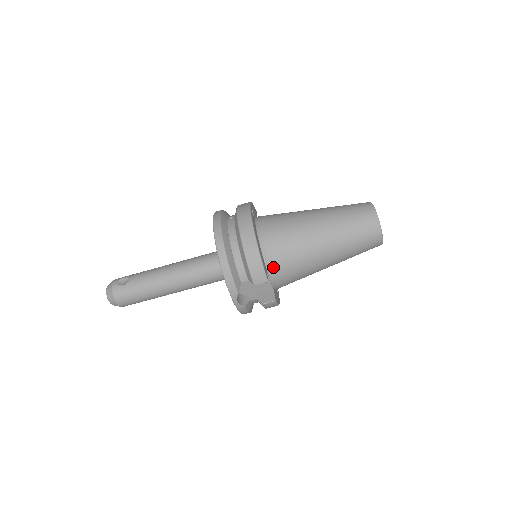
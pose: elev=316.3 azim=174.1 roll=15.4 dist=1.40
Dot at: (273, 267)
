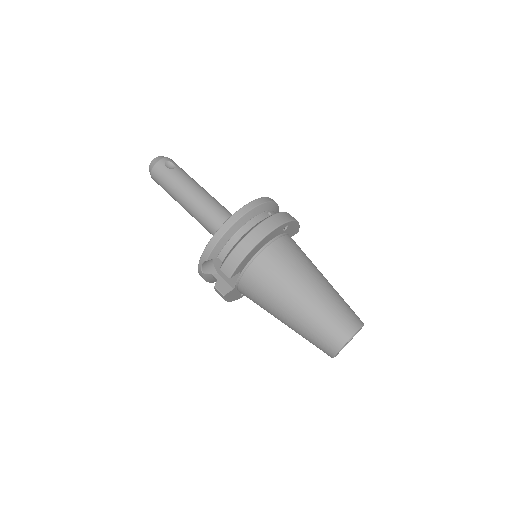
Dot at: (247, 275)
